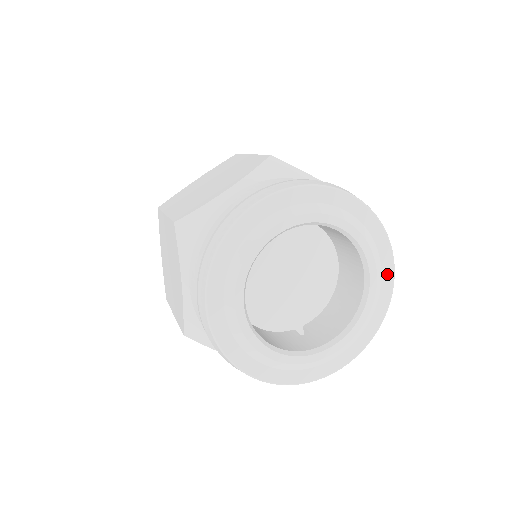
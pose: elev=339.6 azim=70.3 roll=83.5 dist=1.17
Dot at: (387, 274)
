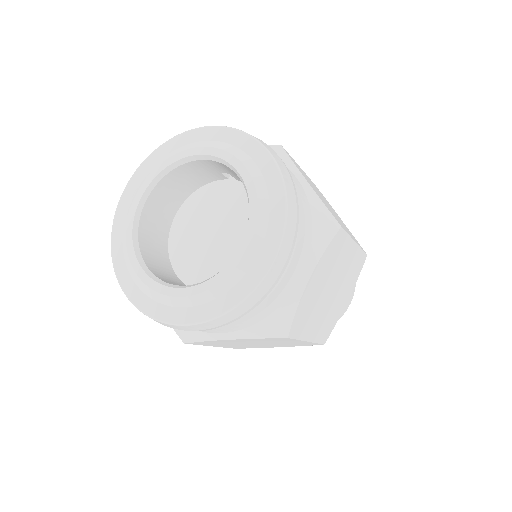
Dot at: (267, 252)
